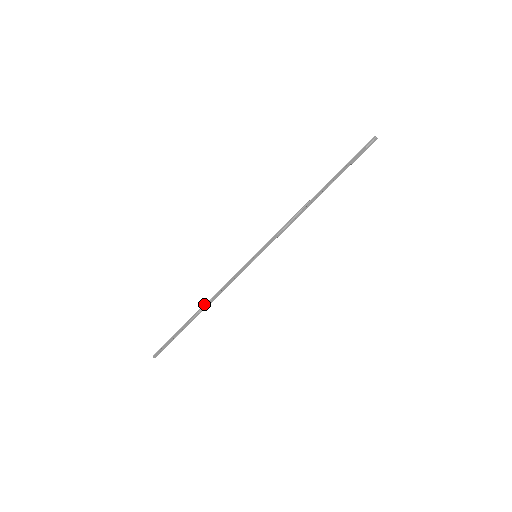
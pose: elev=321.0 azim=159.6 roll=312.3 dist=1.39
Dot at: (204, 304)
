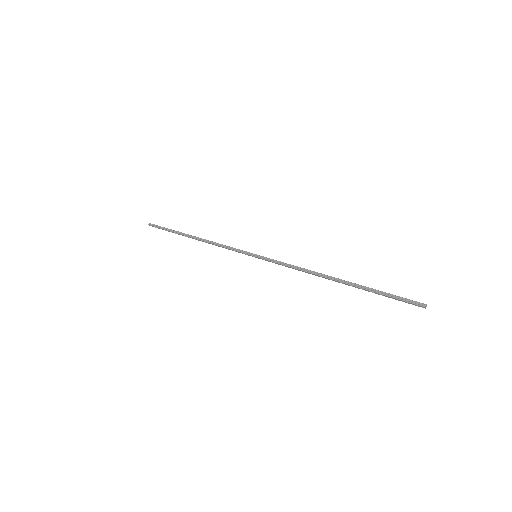
Dot at: occluded
